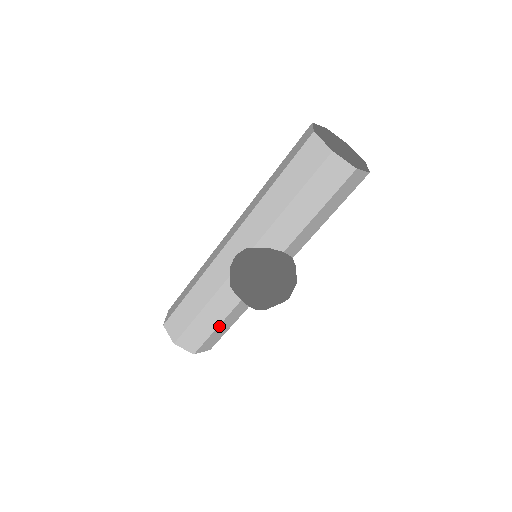
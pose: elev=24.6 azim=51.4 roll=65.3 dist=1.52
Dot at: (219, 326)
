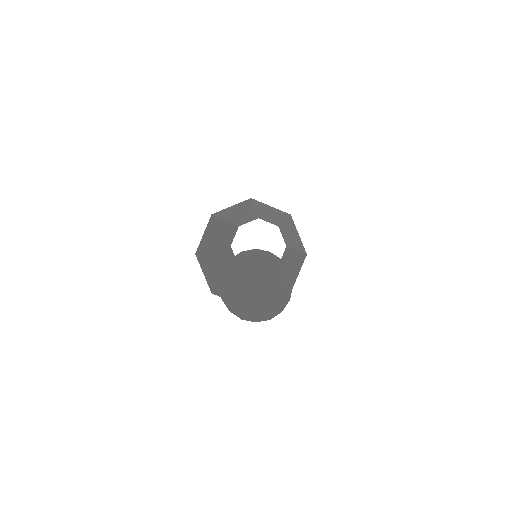
Dot at: occluded
